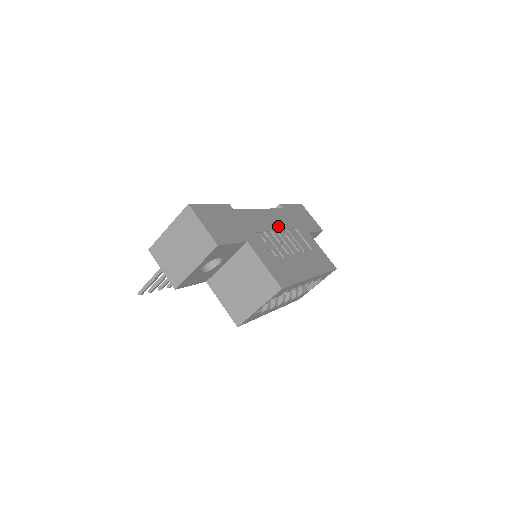
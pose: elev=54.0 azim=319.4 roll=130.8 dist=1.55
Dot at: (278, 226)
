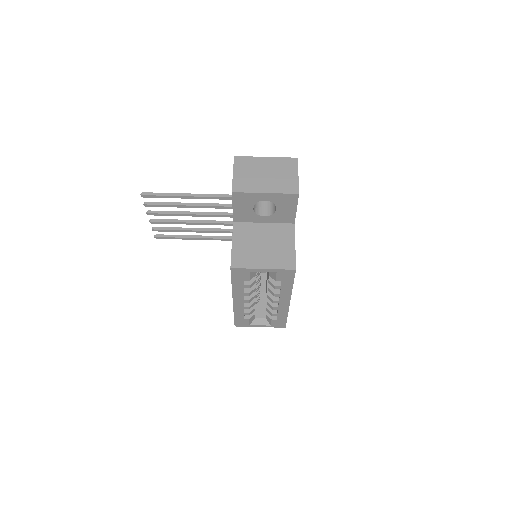
Dot at: occluded
